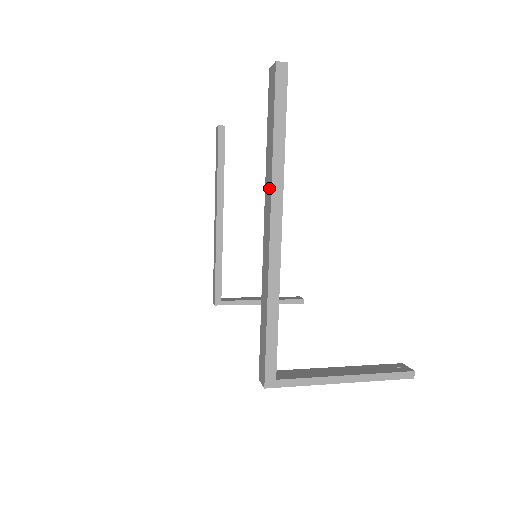
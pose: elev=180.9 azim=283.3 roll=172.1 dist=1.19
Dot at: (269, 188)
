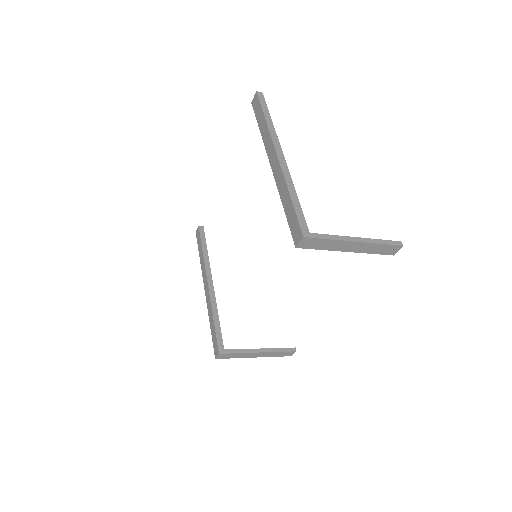
Dot at: (269, 140)
